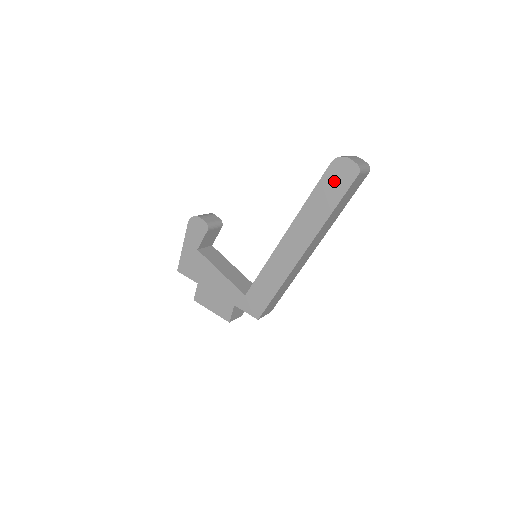
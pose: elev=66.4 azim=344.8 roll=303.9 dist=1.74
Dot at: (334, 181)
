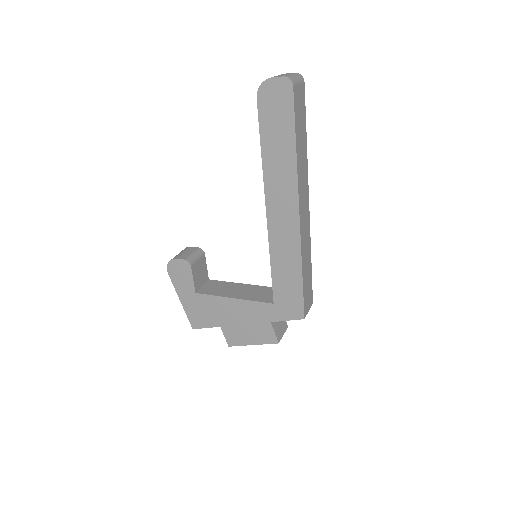
Dot at: (274, 114)
